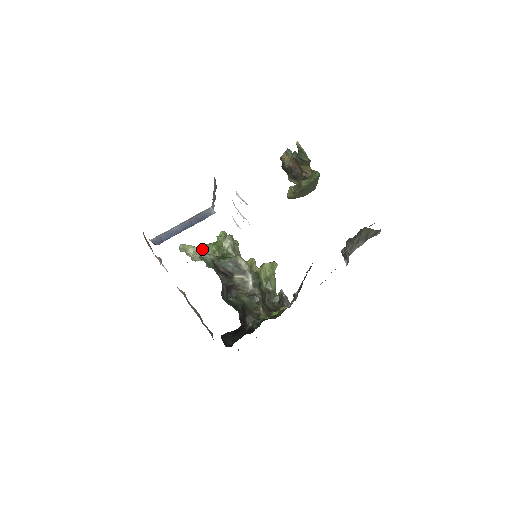
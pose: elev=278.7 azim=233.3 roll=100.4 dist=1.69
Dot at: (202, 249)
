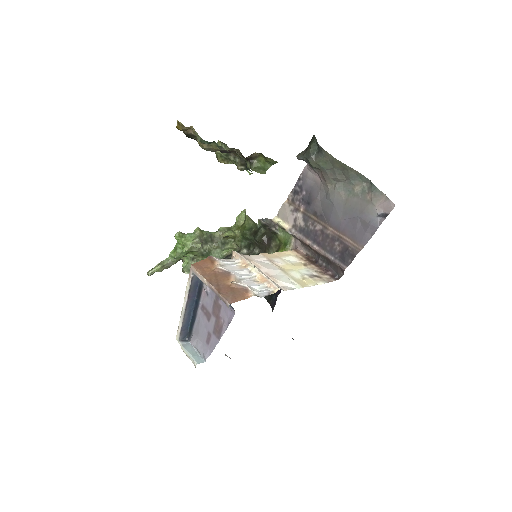
Dot at: (173, 261)
